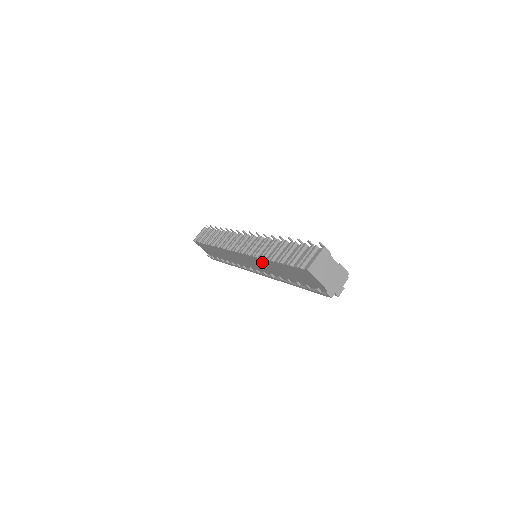
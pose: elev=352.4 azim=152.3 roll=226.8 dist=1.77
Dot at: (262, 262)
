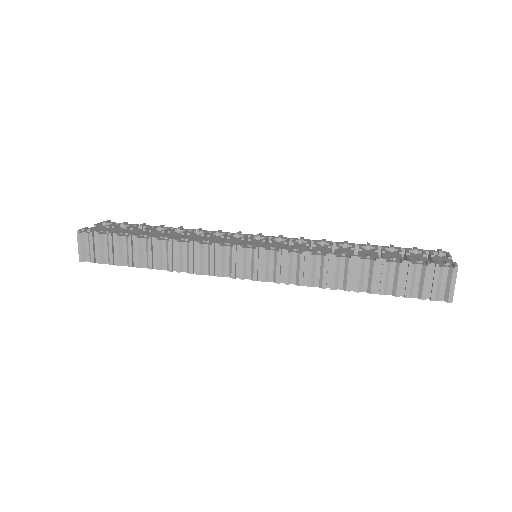
Dot at: occluded
